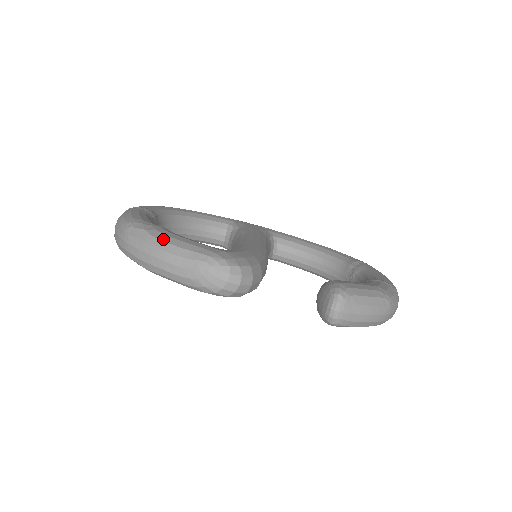
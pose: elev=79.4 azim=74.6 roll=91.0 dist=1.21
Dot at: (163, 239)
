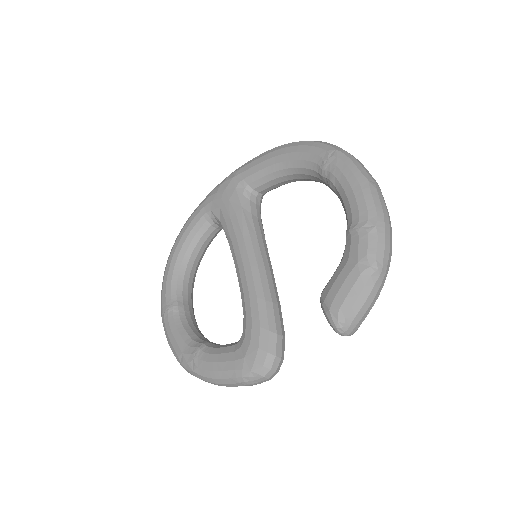
Dot at: (209, 376)
